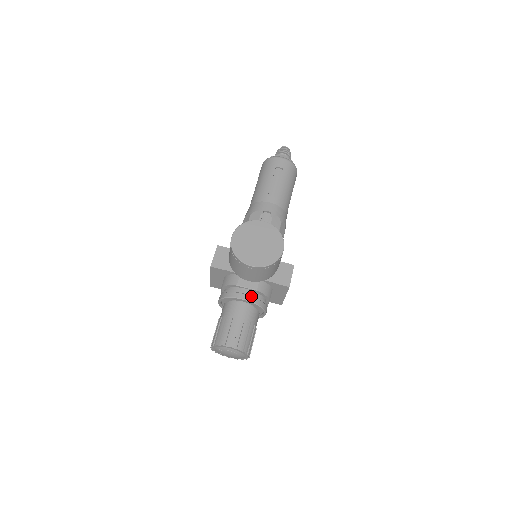
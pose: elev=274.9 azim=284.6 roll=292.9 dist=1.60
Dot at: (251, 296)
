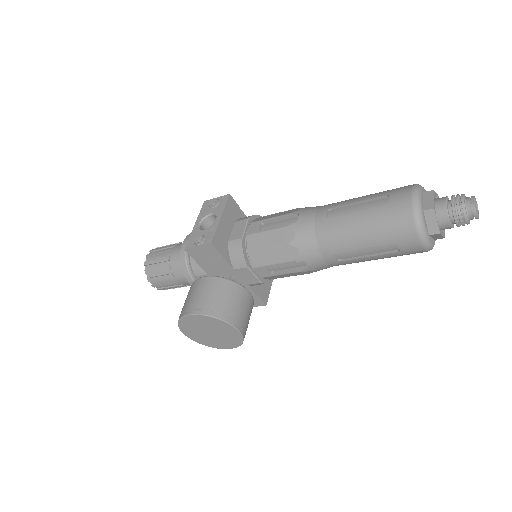
Dot at: occluded
